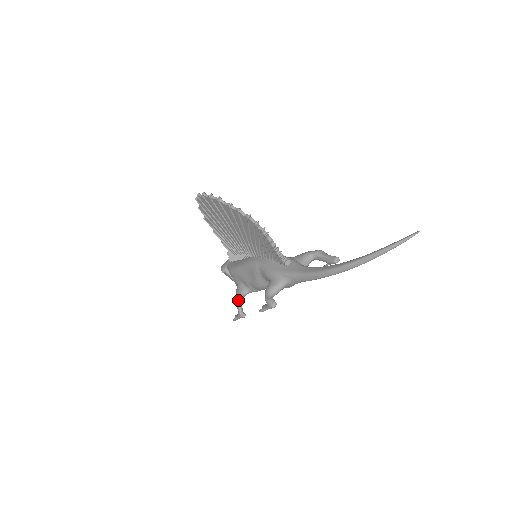
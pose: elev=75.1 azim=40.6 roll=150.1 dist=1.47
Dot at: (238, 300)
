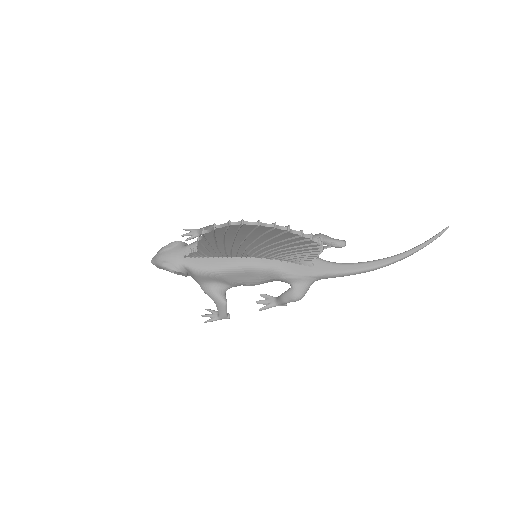
Dot at: (226, 305)
